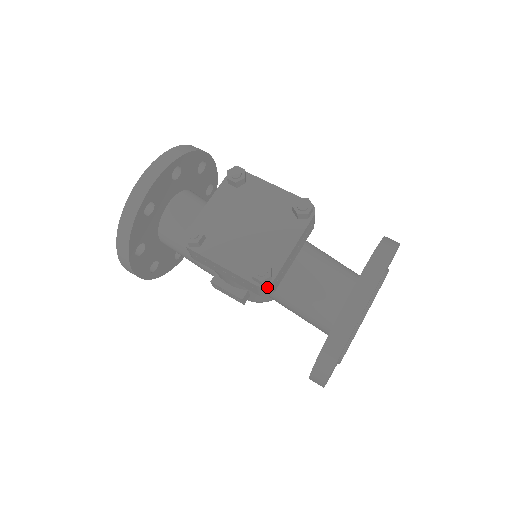
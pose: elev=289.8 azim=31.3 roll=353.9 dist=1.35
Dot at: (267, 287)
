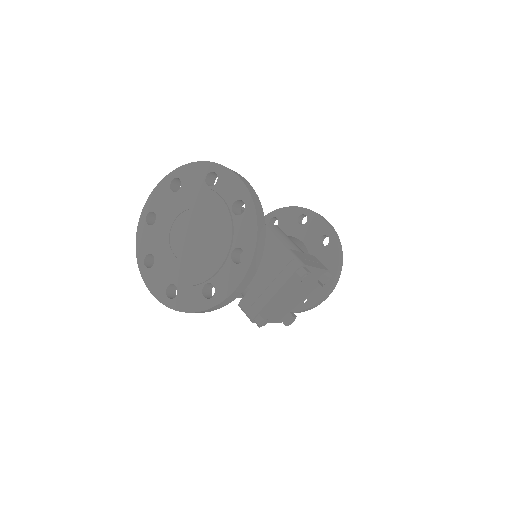
Dot at: occluded
